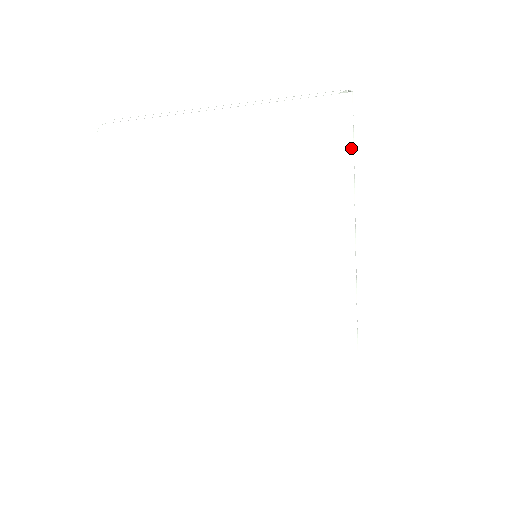
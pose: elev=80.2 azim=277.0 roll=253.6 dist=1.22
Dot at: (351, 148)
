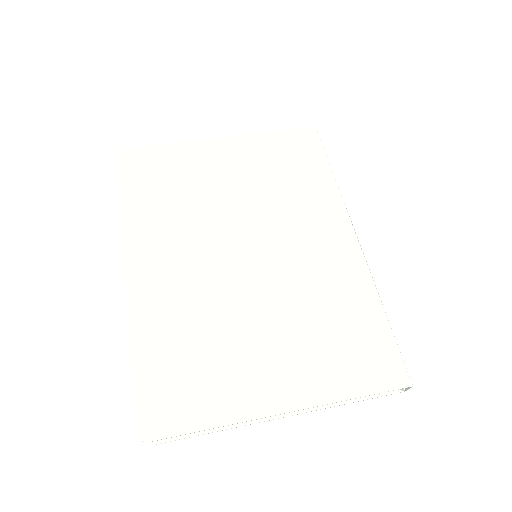
Dot at: (325, 158)
